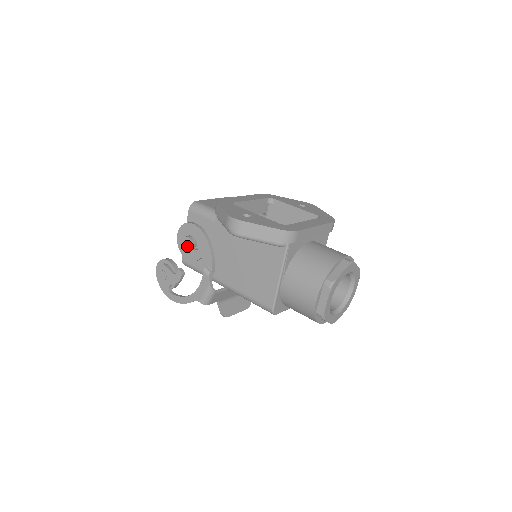
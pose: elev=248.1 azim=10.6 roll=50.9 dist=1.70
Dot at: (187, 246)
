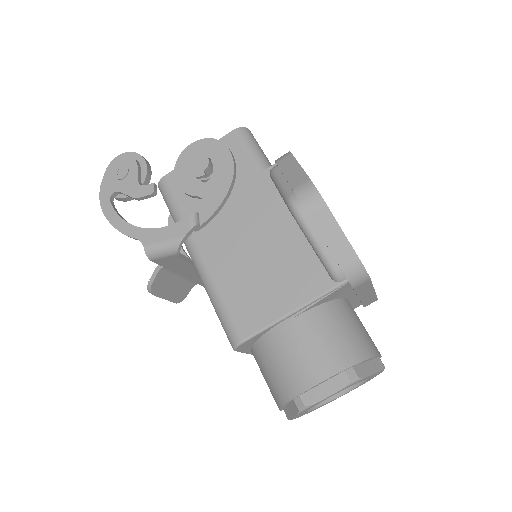
Dot at: (195, 167)
